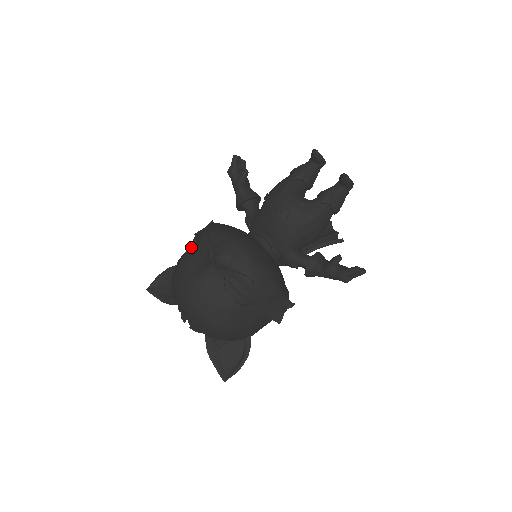
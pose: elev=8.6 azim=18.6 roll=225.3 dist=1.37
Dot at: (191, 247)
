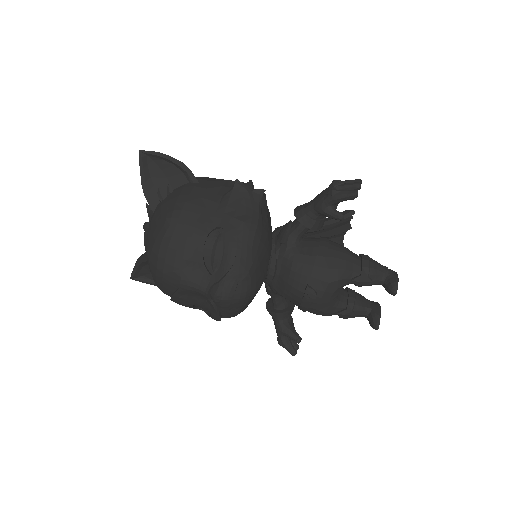
Dot at: (213, 229)
